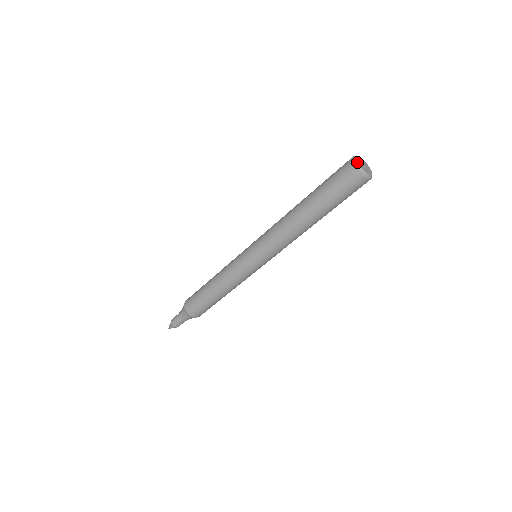
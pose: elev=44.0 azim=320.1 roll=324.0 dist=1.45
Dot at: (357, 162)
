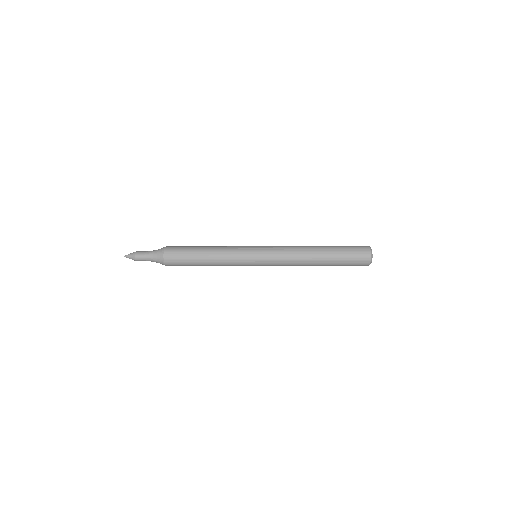
Dot at: occluded
